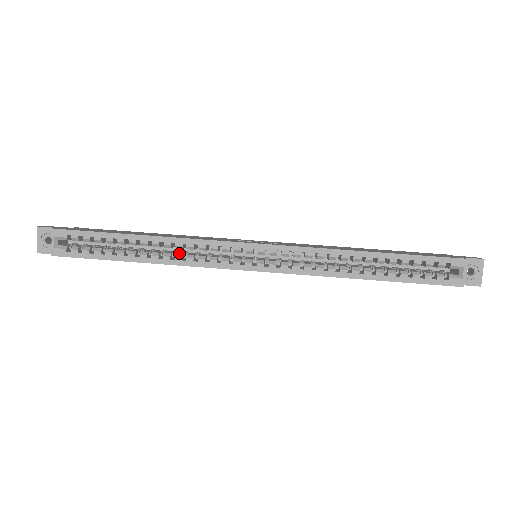
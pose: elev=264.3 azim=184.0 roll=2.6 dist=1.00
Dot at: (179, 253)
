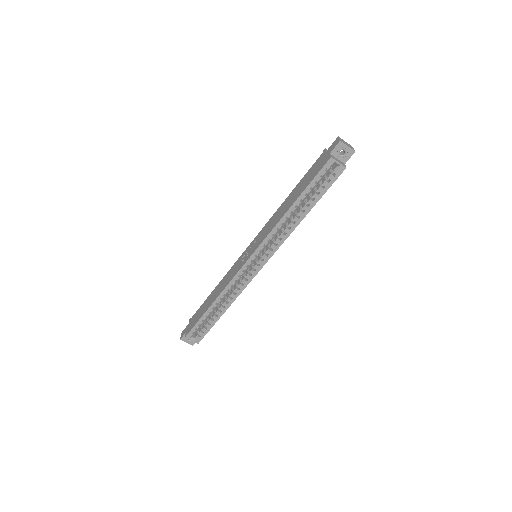
Dot at: (231, 292)
